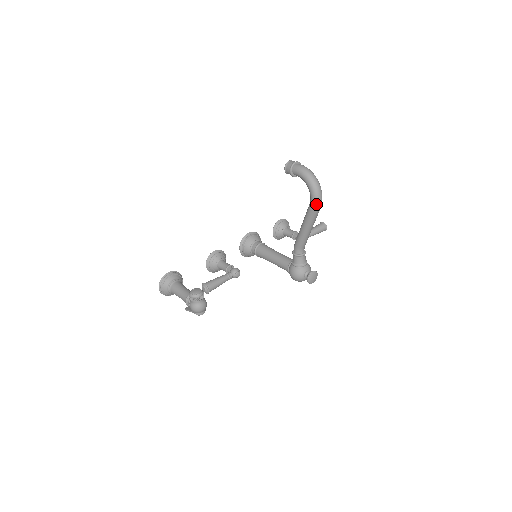
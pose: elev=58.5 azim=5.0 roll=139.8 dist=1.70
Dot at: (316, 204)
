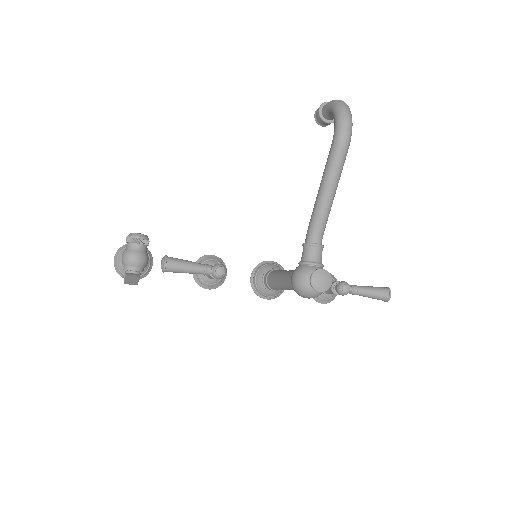
Dot at: (339, 135)
